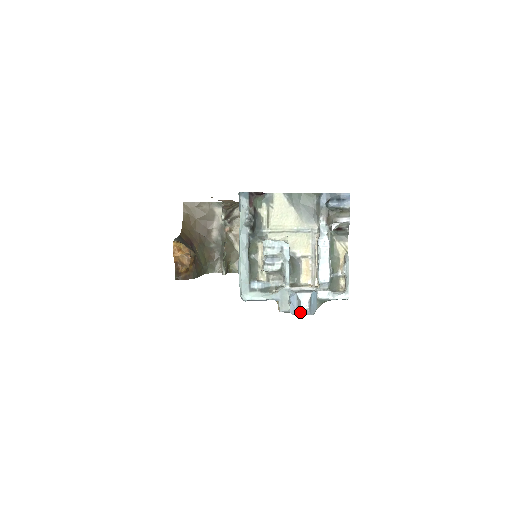
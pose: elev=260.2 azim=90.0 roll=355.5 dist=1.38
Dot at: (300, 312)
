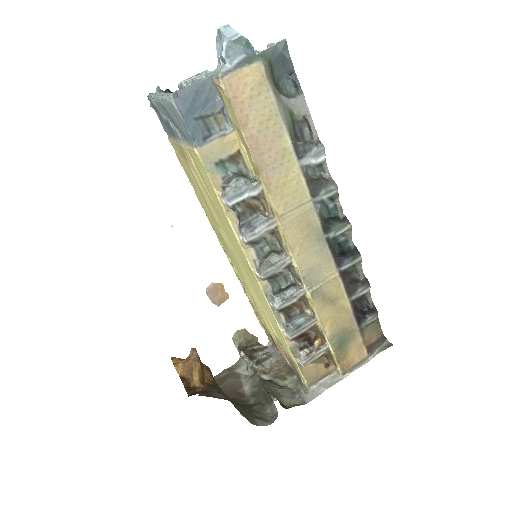
Dot at: (225, 36)
